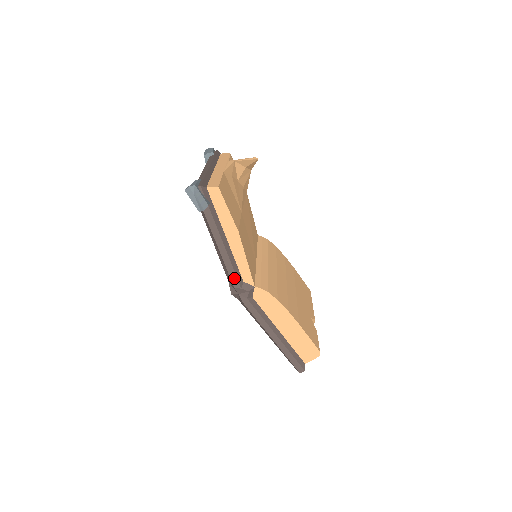
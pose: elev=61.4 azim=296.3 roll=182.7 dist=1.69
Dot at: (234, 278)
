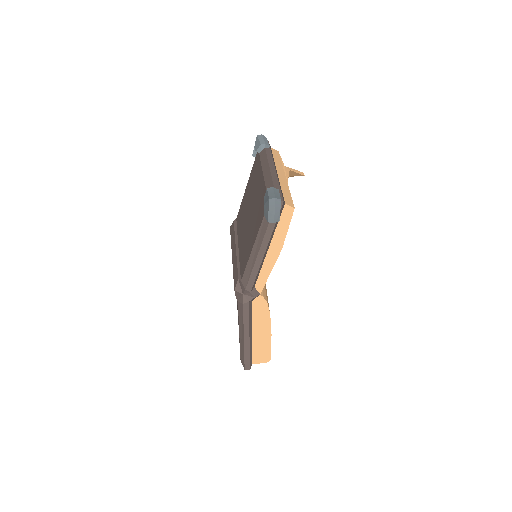
Dot at: (251, 282)
